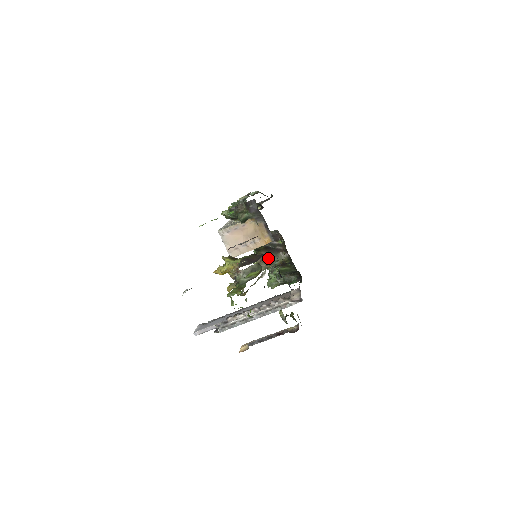
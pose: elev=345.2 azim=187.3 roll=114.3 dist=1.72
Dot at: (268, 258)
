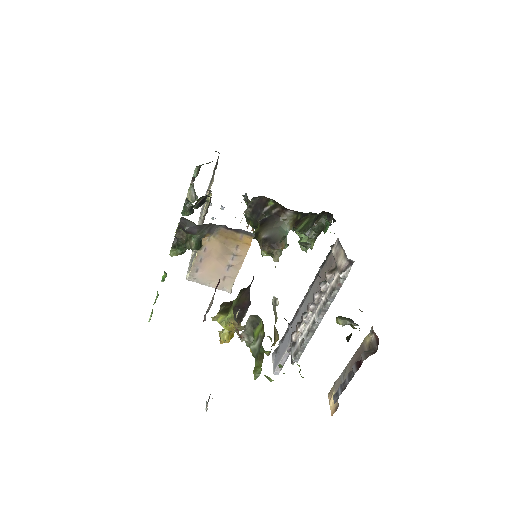
Dot at: (273, 239)
